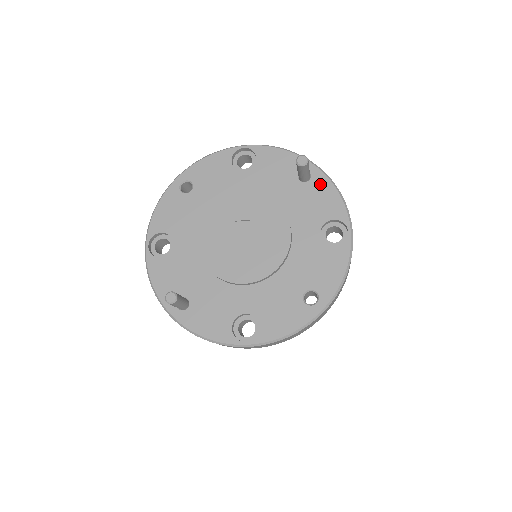
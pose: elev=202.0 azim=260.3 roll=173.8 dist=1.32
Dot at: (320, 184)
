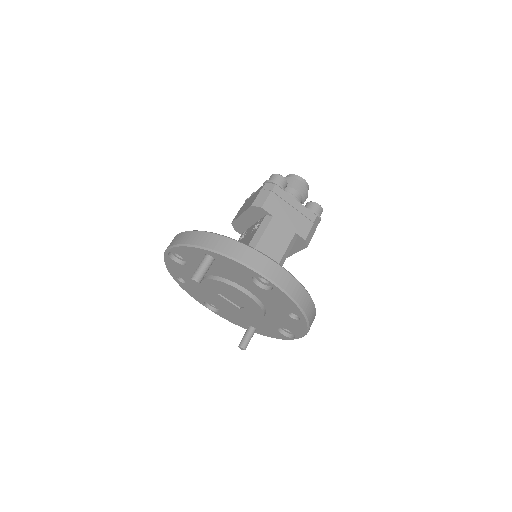
Dot at: (221, 260)
